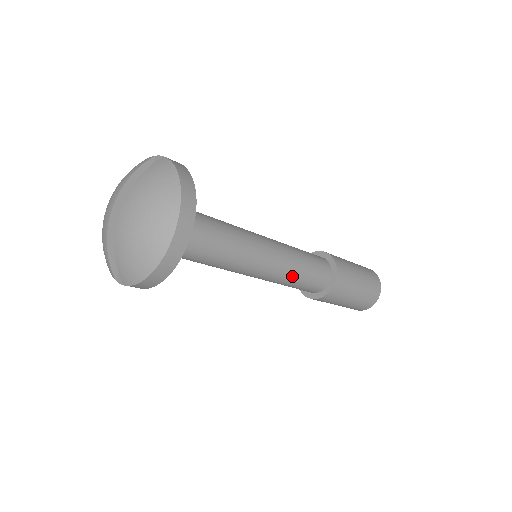
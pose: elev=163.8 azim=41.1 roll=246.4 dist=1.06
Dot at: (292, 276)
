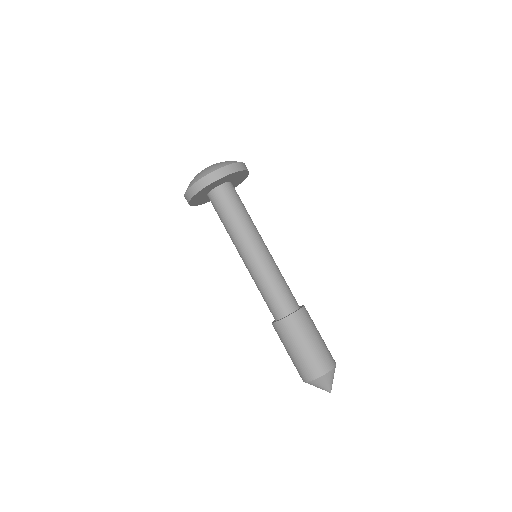
Dot at: (268, 279)
